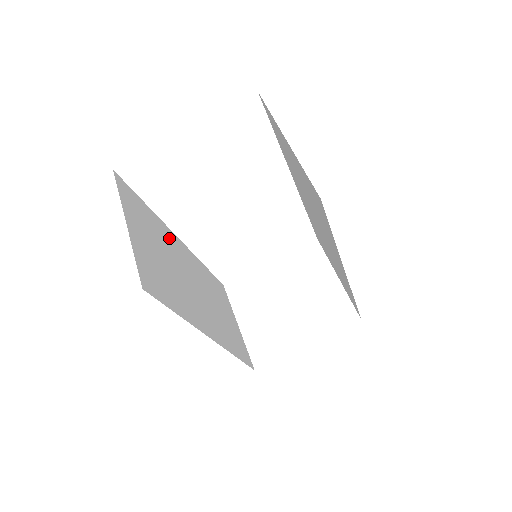
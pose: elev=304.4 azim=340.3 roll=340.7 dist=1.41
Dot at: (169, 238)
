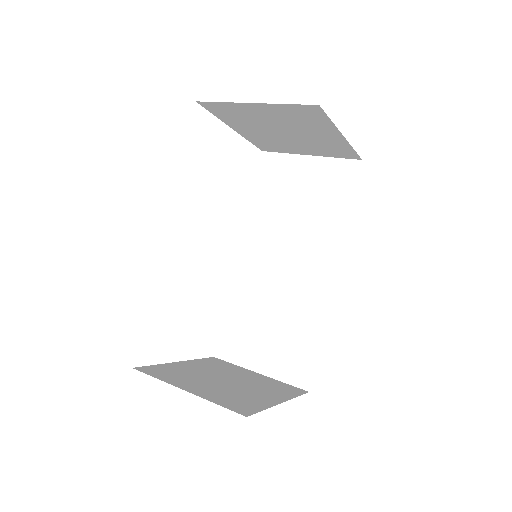
Dot at: occluded
